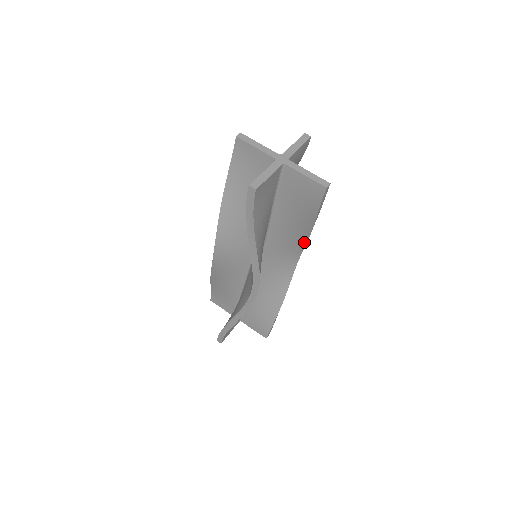
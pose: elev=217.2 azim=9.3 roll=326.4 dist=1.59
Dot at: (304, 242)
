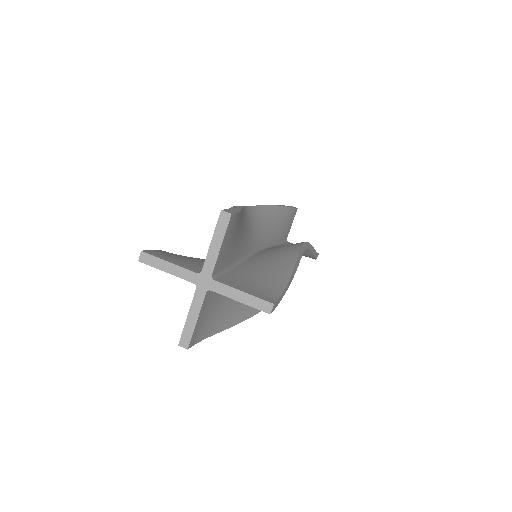
Dot at: occluded
